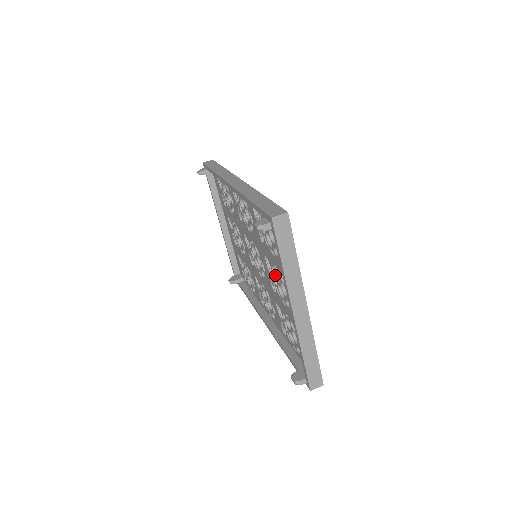
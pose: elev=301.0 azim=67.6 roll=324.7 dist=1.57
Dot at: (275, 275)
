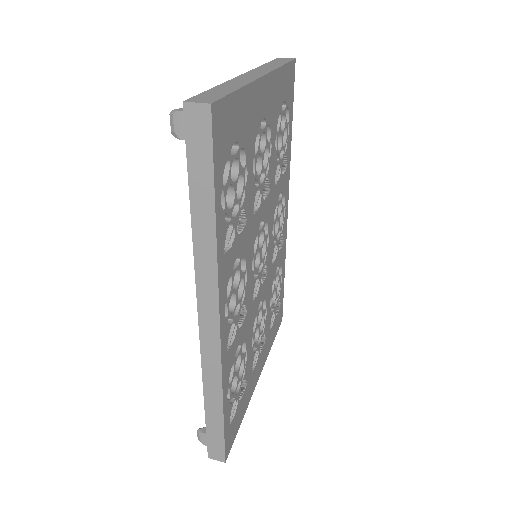
Dot at: occluded
